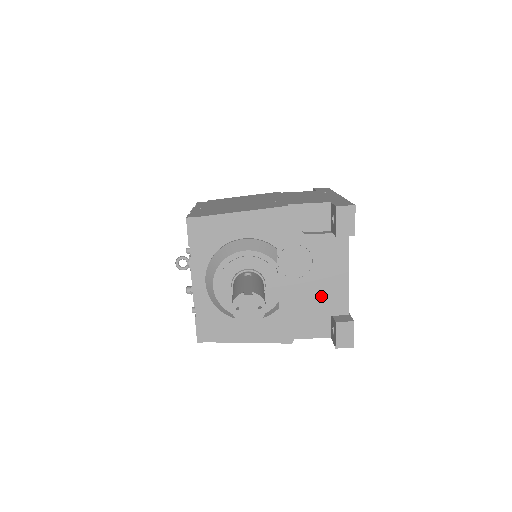
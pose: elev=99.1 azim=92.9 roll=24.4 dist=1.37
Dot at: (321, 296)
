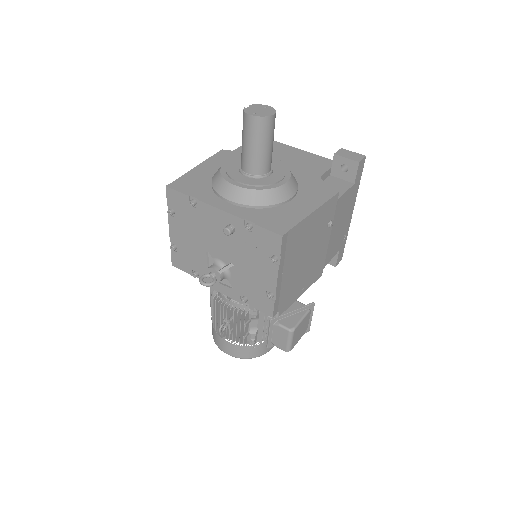
Dot at: (308, 165)
